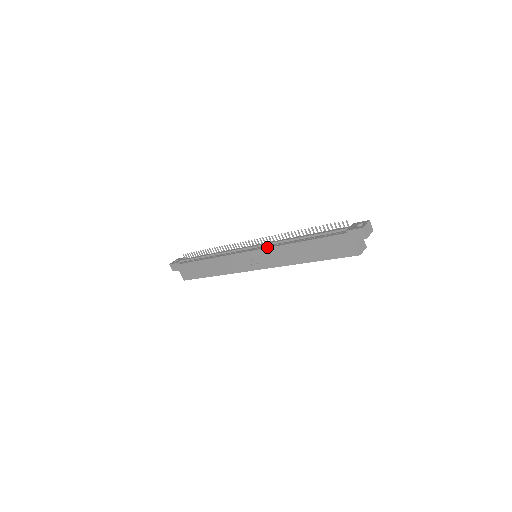
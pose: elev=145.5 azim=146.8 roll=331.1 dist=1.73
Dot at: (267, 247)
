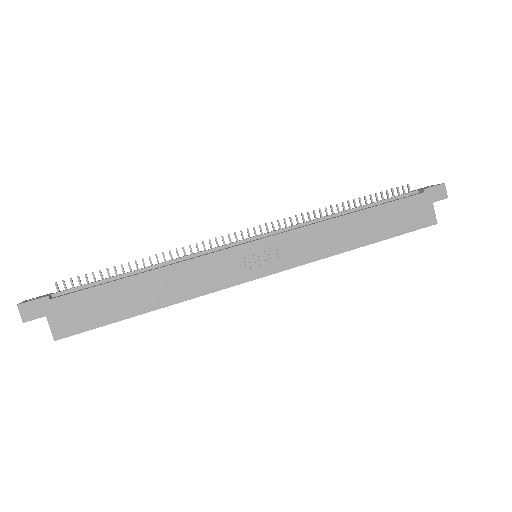
Dot at: (295, 228)
